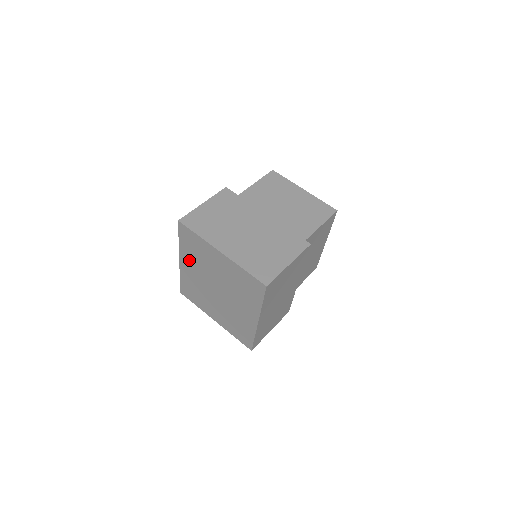
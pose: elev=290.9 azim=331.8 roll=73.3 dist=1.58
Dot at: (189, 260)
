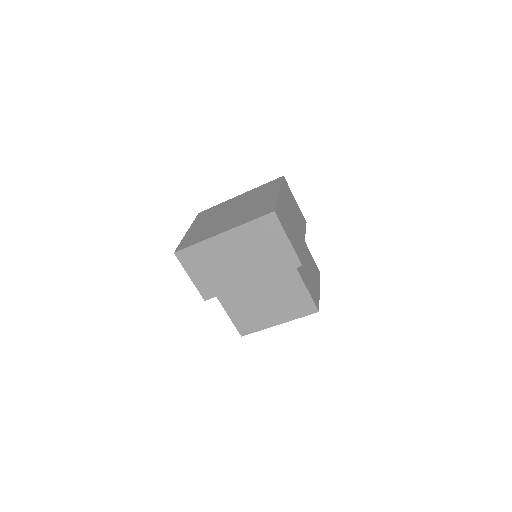
Dot at: (247, 195)
